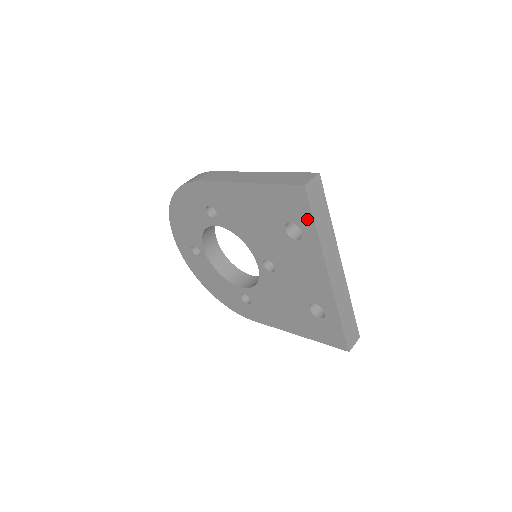
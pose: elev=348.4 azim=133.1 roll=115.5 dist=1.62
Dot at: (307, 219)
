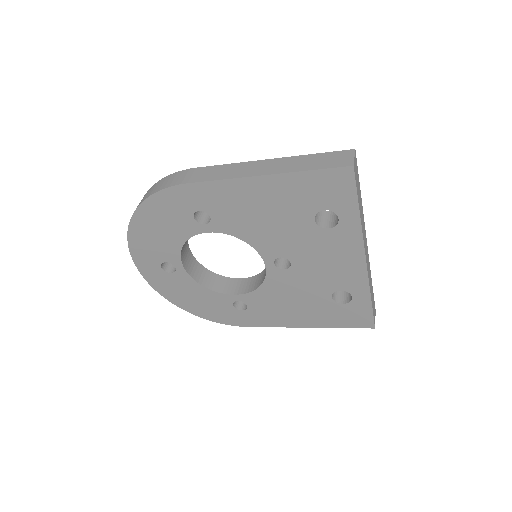
Dot at: (349, 203)
